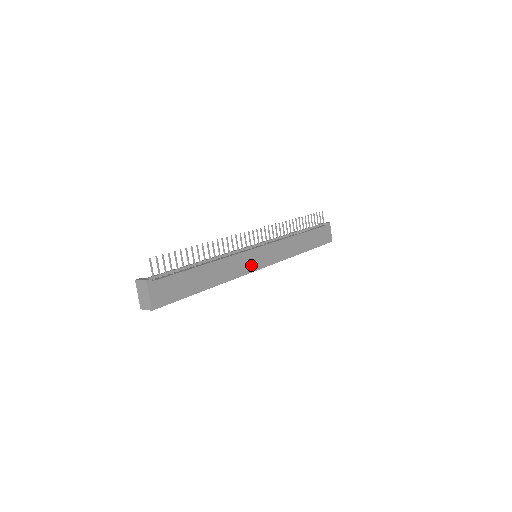
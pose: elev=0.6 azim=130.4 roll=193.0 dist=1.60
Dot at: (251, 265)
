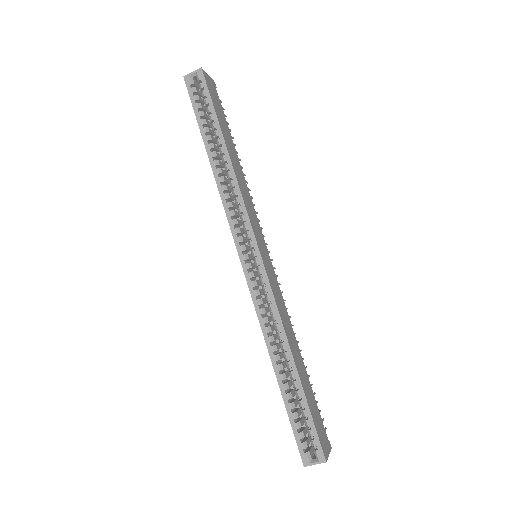
Dot at: (255, 229)
